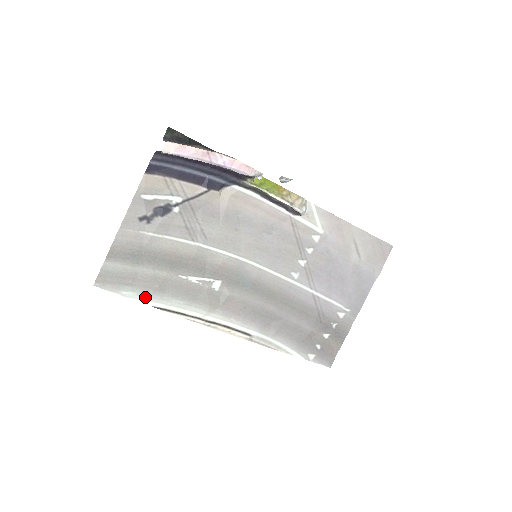
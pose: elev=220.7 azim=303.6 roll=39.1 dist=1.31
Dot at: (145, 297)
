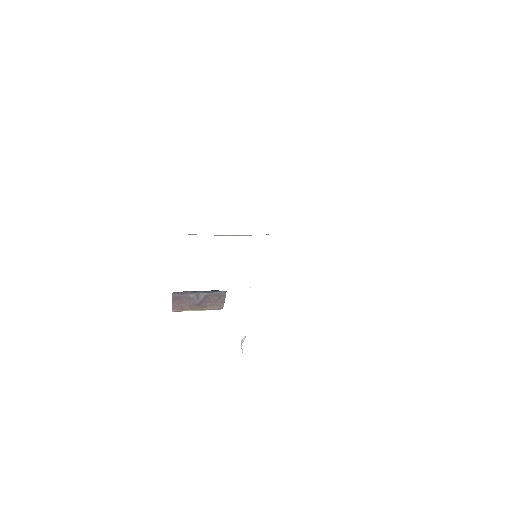
Dot at: occluded
